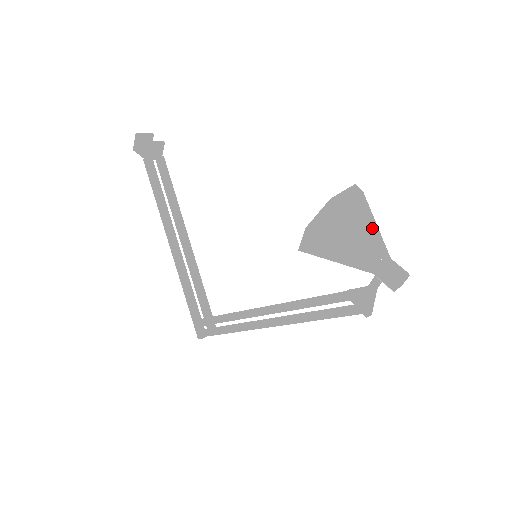
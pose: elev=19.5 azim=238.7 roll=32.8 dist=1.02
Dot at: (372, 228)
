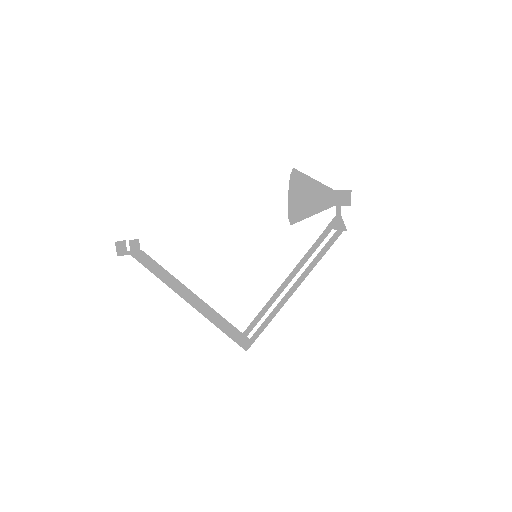
Dot at: (318, 182)
